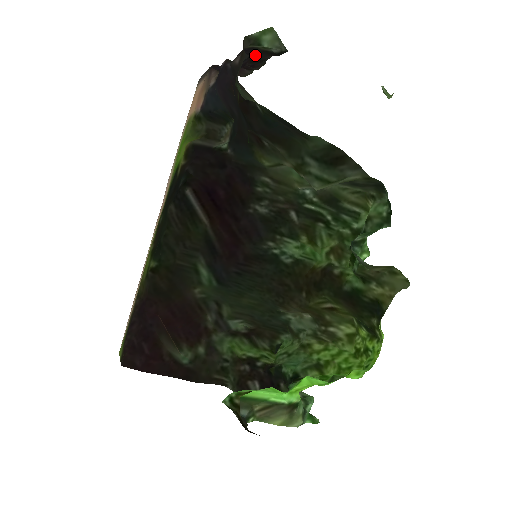
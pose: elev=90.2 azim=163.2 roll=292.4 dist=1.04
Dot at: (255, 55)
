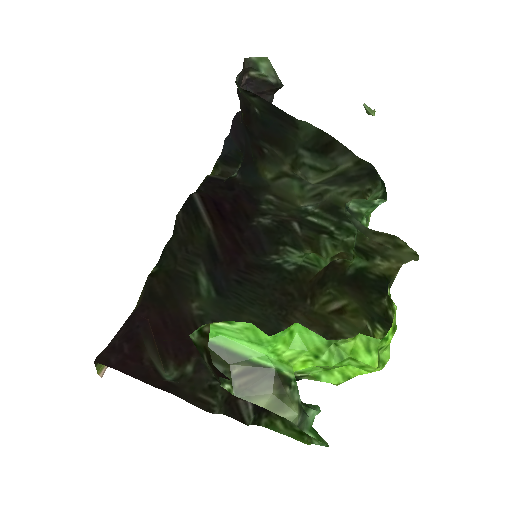
Dot at: (258, 91)
